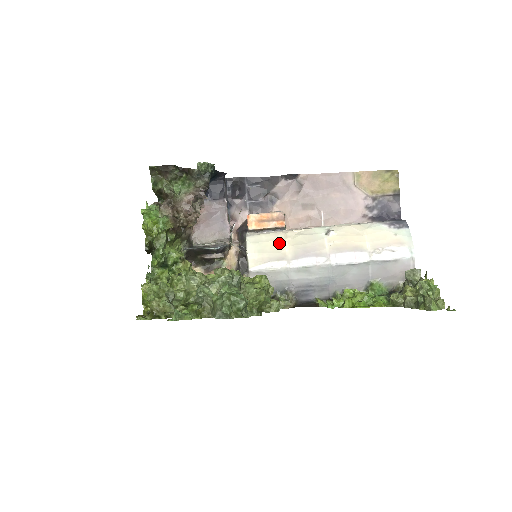
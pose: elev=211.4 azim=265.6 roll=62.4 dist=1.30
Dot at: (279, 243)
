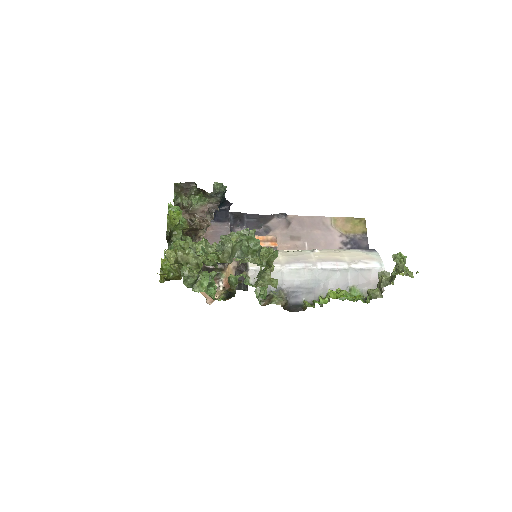
Dot at: occluded
